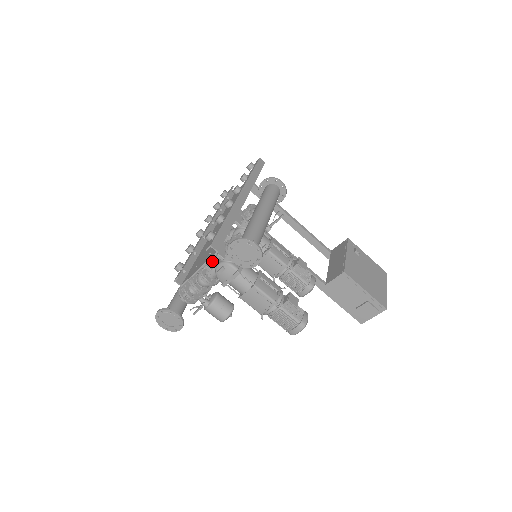
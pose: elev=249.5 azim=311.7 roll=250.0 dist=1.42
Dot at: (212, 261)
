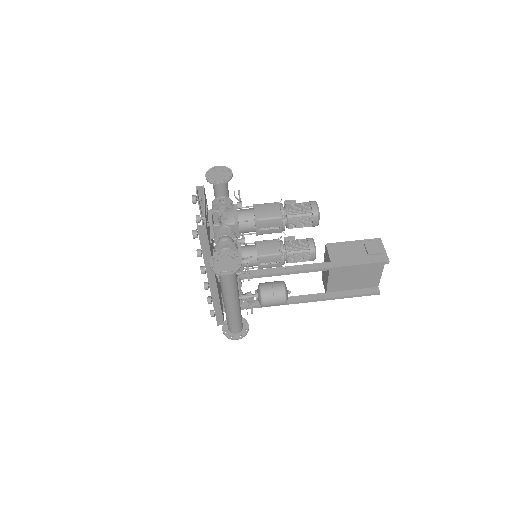
Dot at: (217, 230)
